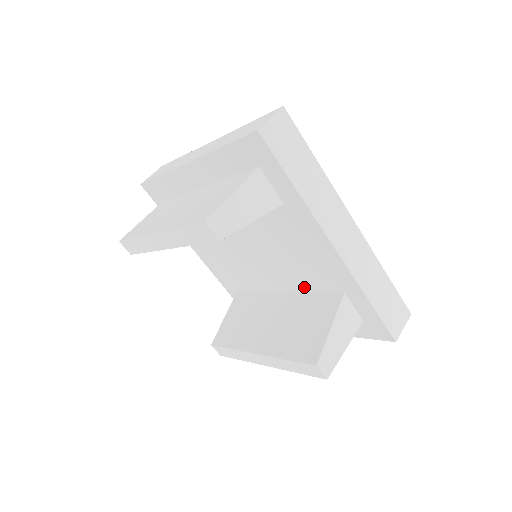
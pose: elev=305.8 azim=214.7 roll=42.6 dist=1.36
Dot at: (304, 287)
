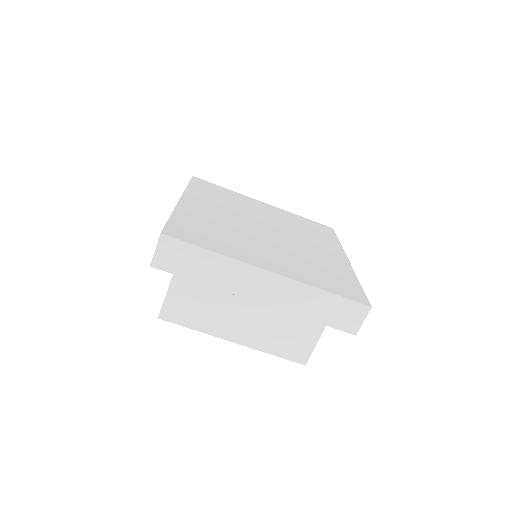
Dot at: occluded
